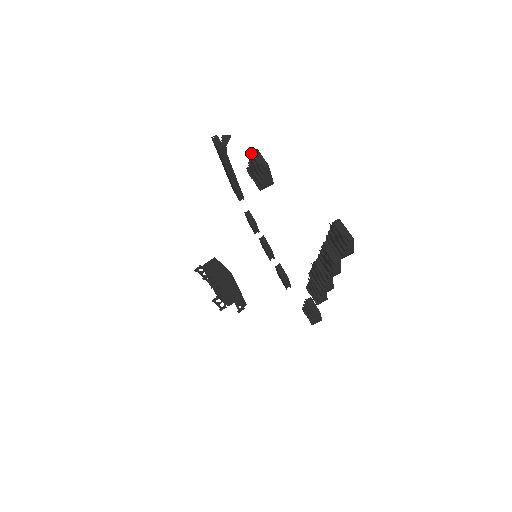
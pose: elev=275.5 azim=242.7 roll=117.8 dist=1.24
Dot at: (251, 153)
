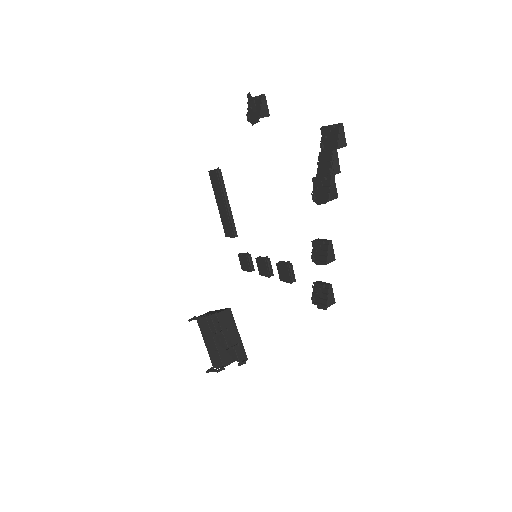
Dot at: (250, 95)
